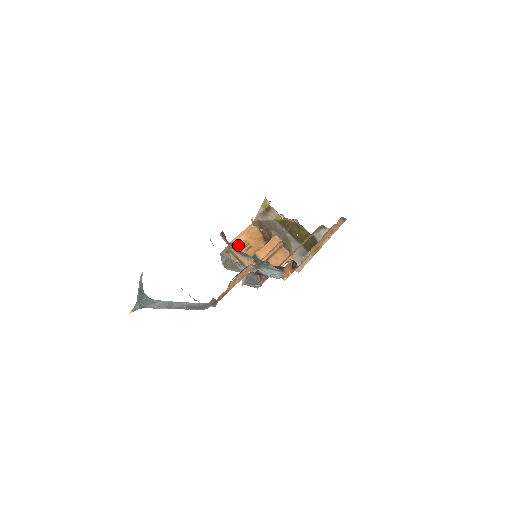
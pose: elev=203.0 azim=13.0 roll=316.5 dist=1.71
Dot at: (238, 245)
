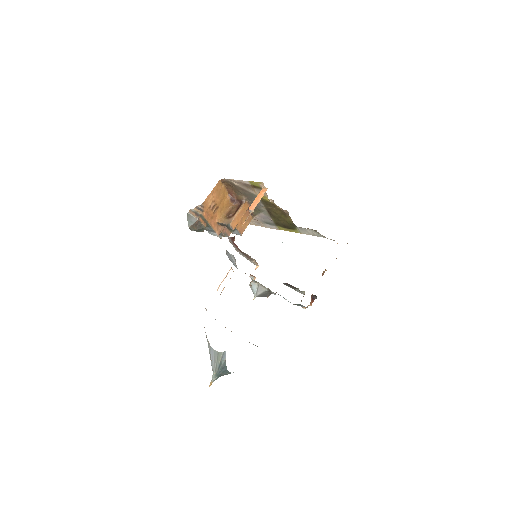
Dot at: (208, 208)
